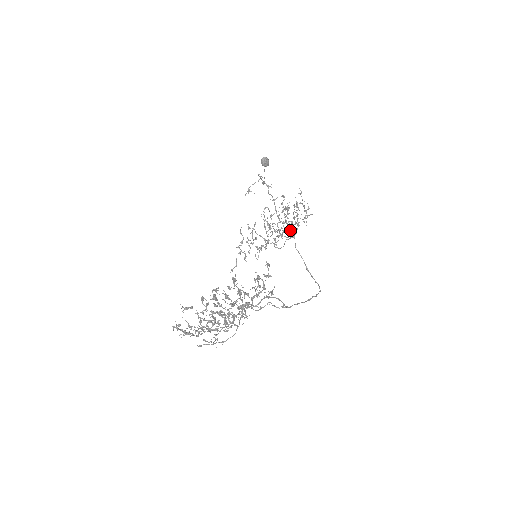
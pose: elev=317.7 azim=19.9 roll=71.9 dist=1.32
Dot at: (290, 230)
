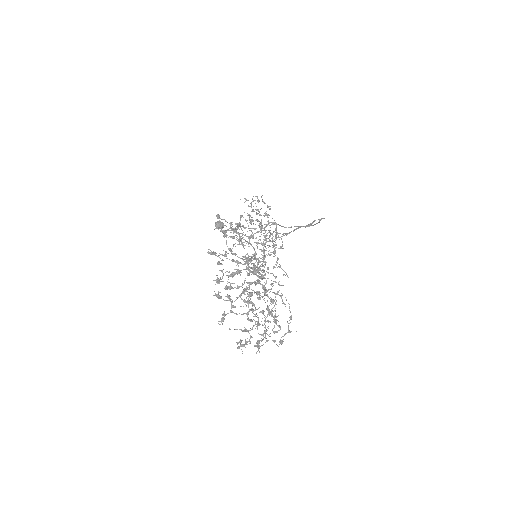
Dot at: (268, 224)
